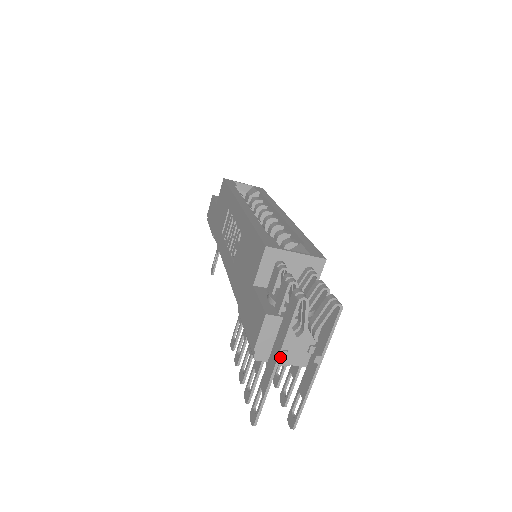
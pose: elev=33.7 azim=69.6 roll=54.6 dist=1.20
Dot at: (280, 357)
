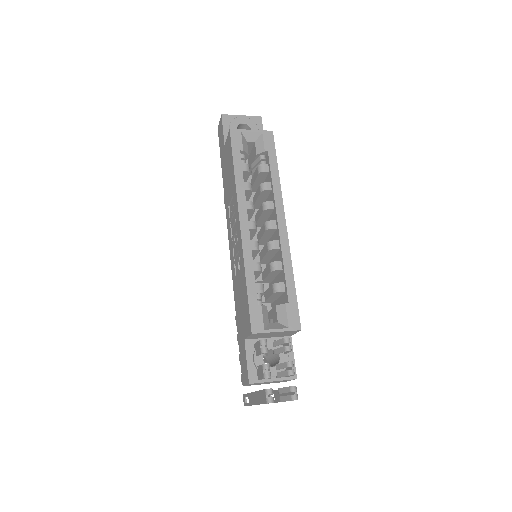
Dot at: occluded
